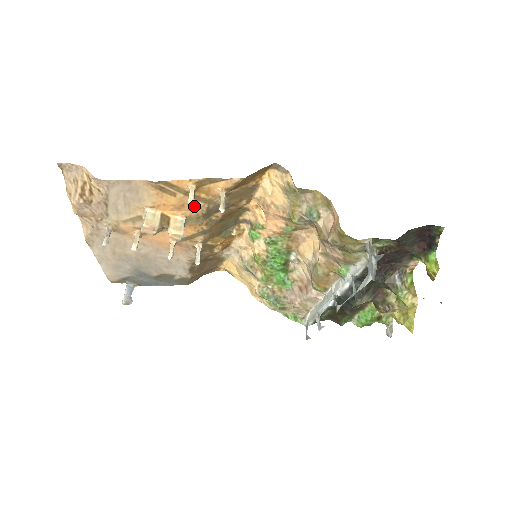
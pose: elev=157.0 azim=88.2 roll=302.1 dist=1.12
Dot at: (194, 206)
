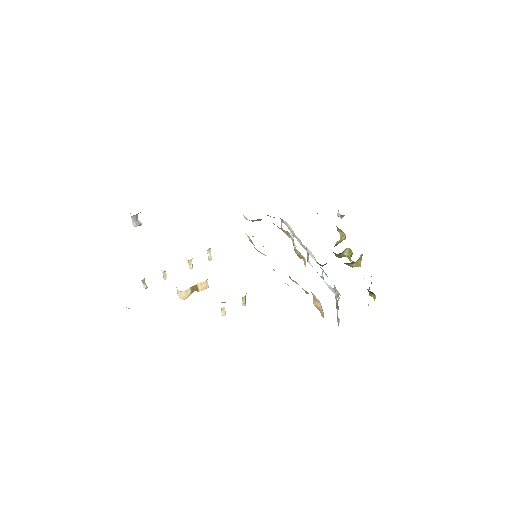
Dot at: occluded
